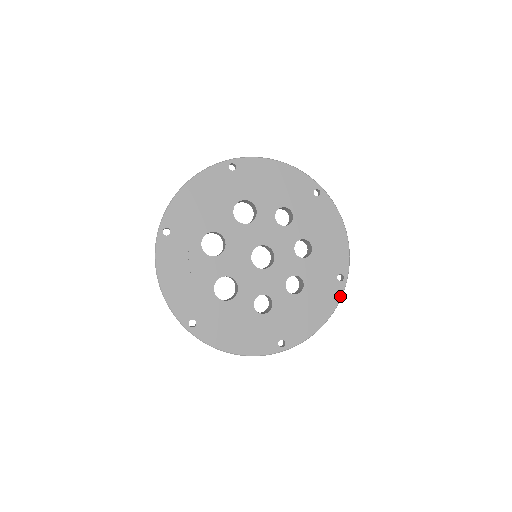
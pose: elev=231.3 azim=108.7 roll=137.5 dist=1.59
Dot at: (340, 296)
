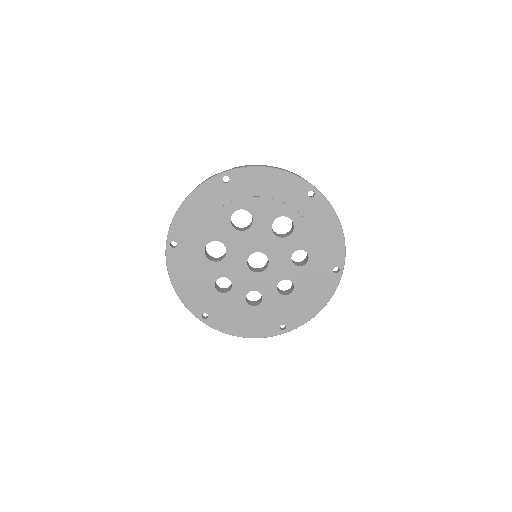
Dot at: (269, 335)
